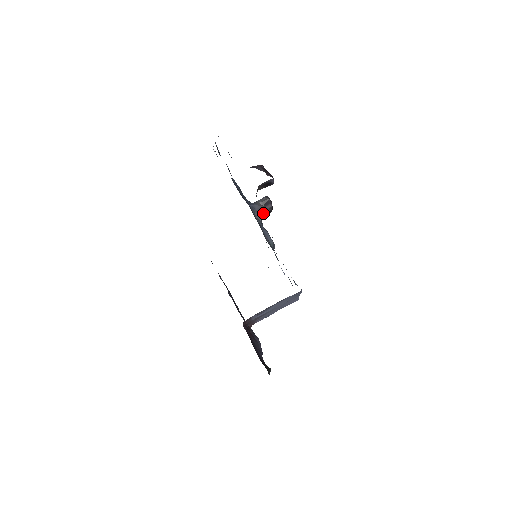
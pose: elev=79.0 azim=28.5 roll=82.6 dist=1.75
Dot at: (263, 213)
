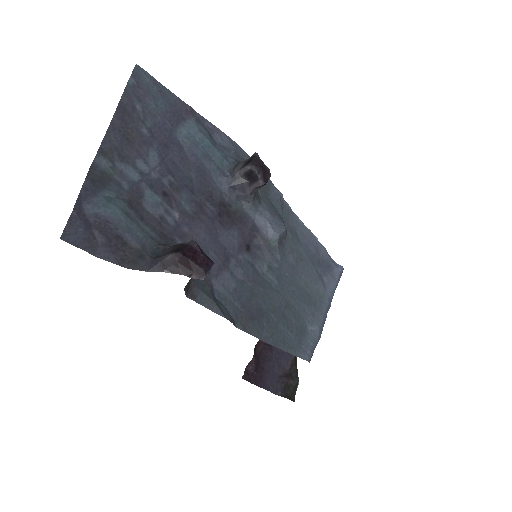
Dot at: (252, 192)
